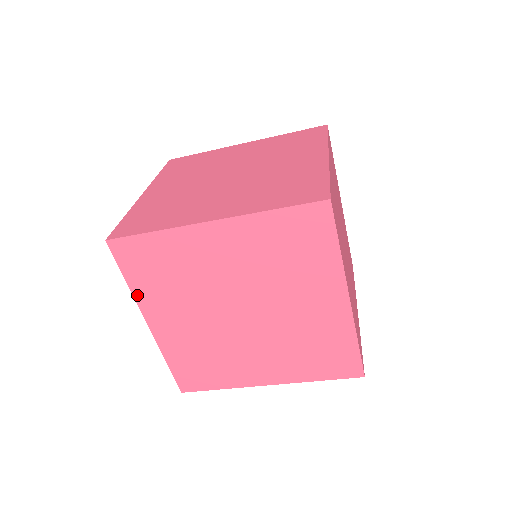
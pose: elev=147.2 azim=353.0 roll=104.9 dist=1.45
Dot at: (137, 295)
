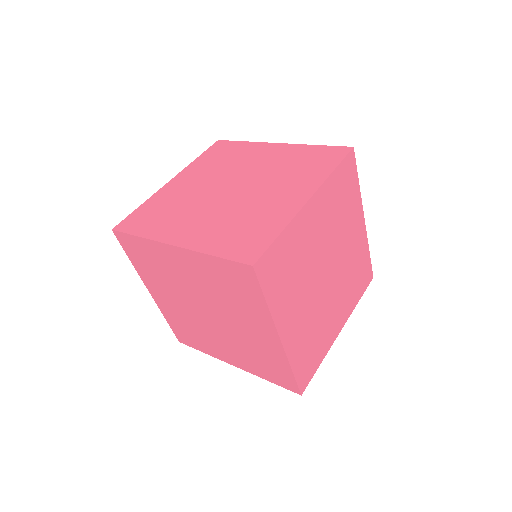
Dot at: (273, 312)
